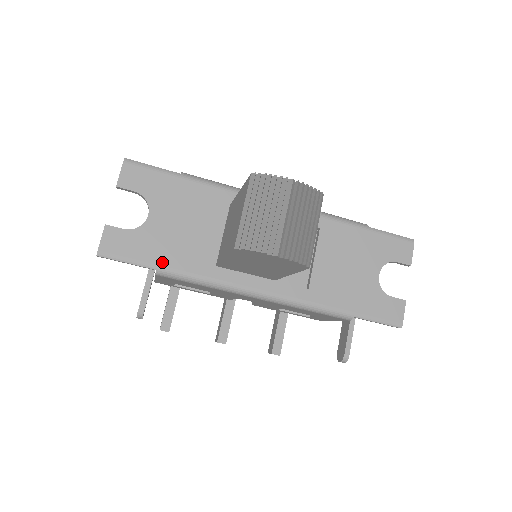
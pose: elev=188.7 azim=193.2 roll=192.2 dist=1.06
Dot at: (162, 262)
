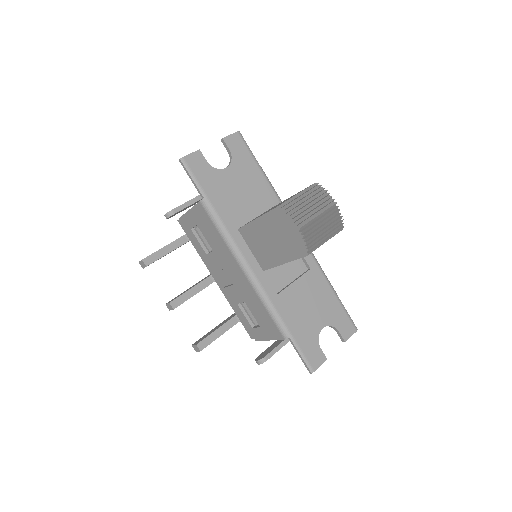
Dot at: (211, 197)
